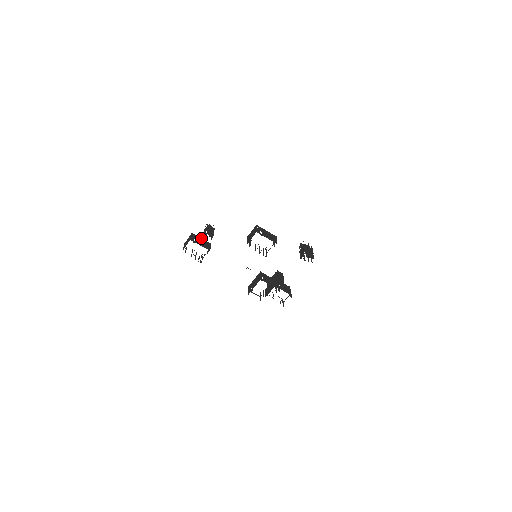
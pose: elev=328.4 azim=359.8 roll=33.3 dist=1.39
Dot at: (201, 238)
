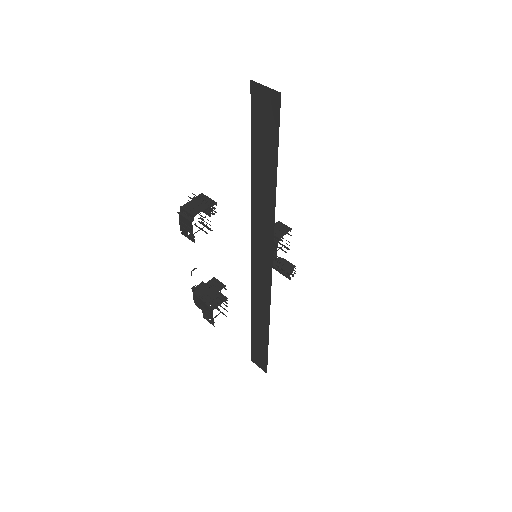
Dot at: occluded
